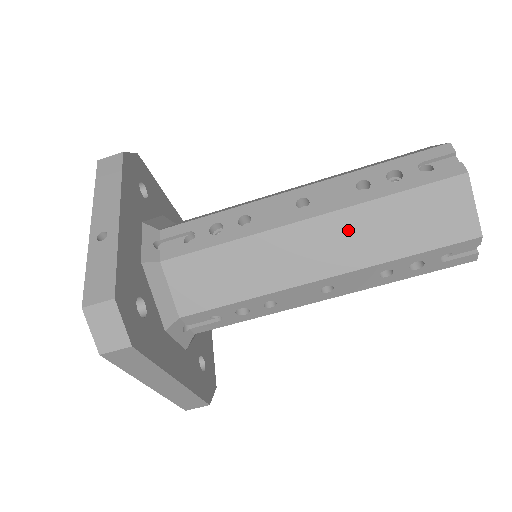
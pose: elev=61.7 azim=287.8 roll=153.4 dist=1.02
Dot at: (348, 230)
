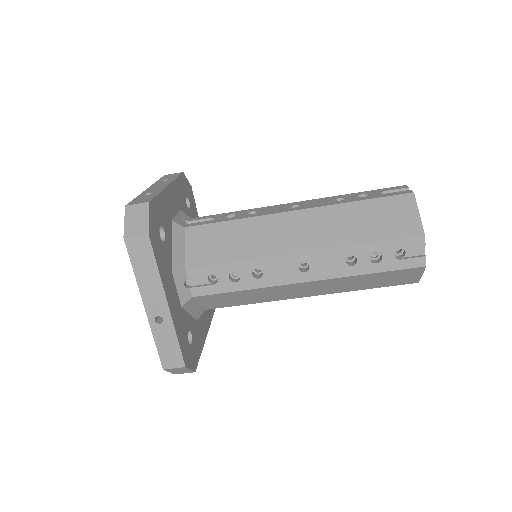
Dot at: (333, 284)
